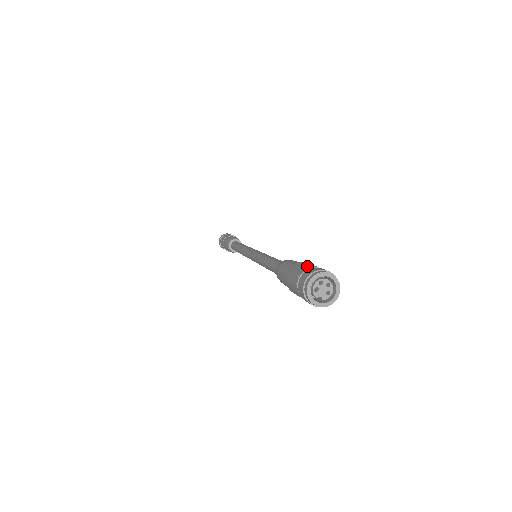
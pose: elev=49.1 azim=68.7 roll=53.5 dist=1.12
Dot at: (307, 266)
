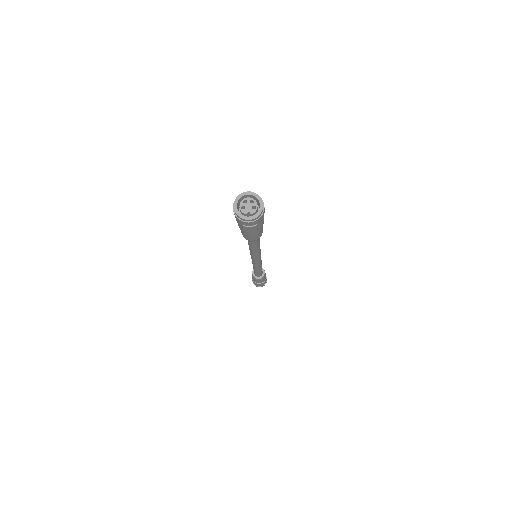
Dot at: occluded
